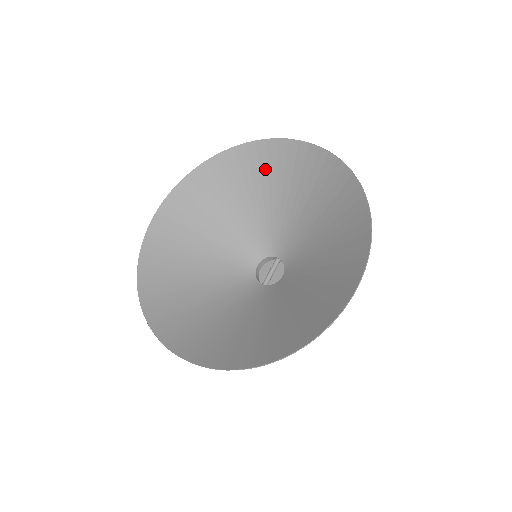
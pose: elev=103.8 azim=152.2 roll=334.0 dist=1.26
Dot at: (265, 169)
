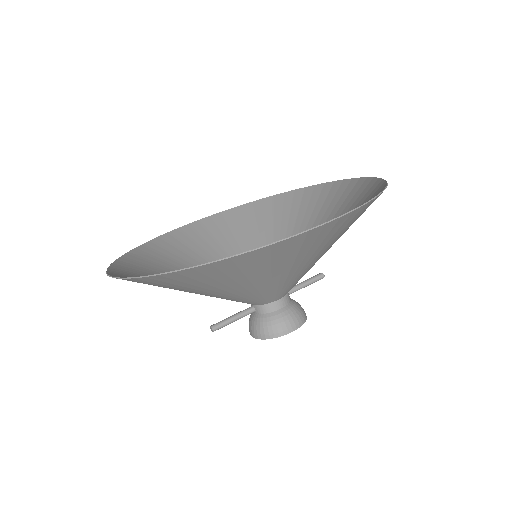
Dot at: (312, 207)
